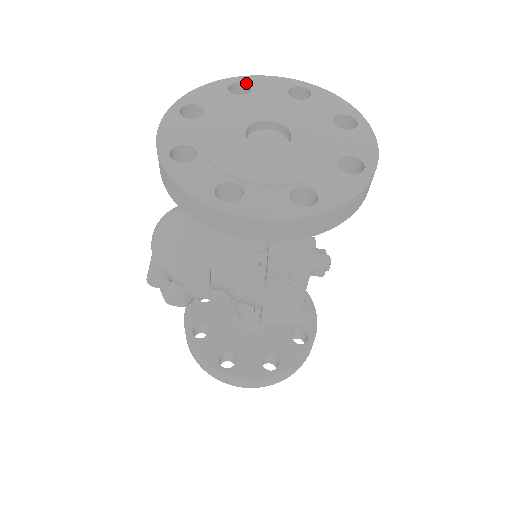
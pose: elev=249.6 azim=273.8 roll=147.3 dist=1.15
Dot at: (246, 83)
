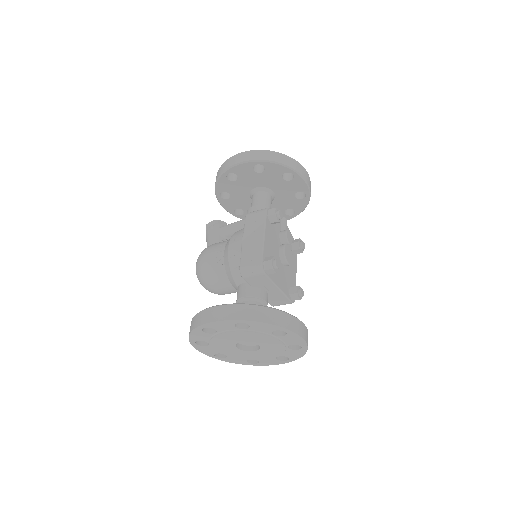
Dot at: occluded
